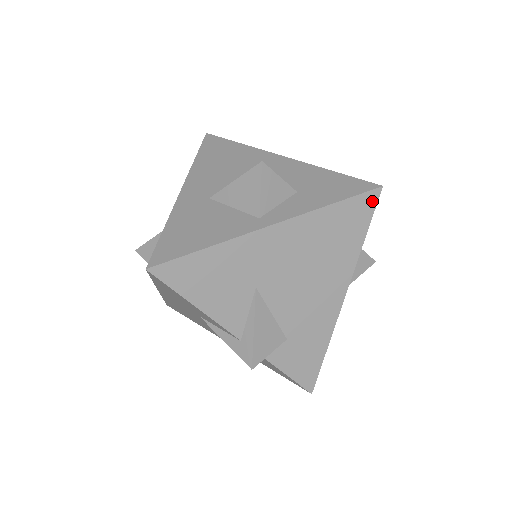
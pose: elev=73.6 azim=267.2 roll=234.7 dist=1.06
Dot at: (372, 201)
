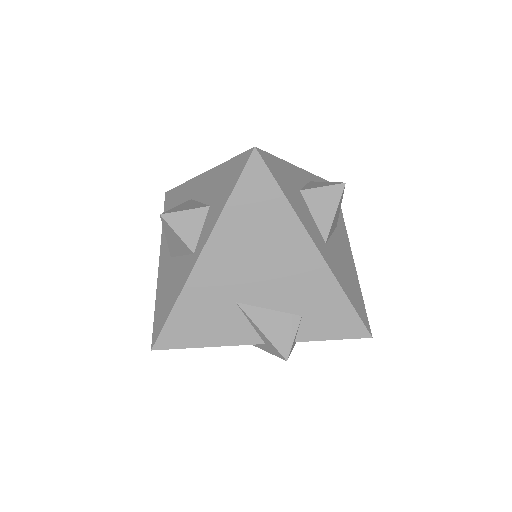
Dot at: (259, 166)
